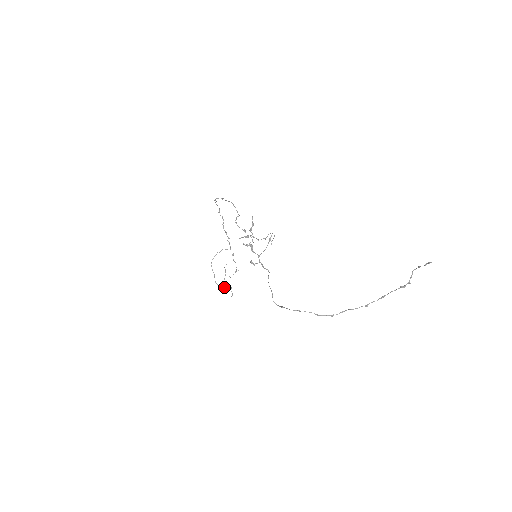
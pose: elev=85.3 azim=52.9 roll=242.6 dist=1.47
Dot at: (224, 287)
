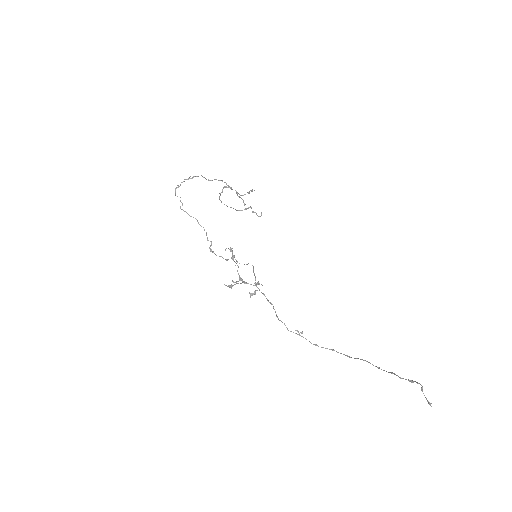
Dot at: occluded
